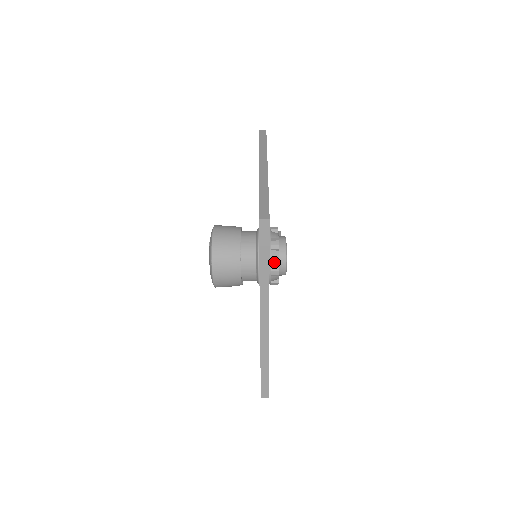
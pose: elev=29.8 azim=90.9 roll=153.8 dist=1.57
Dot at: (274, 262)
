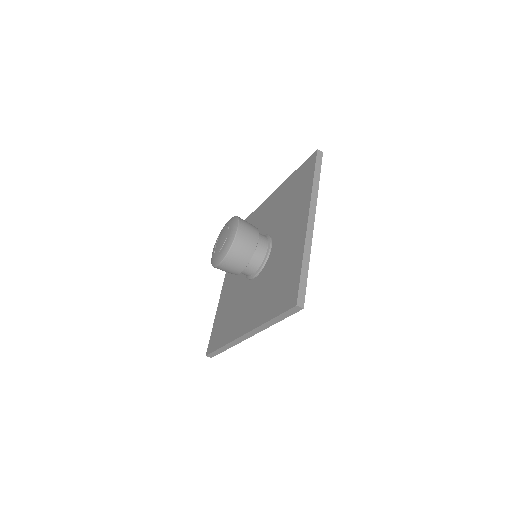
Dot at: occluded
